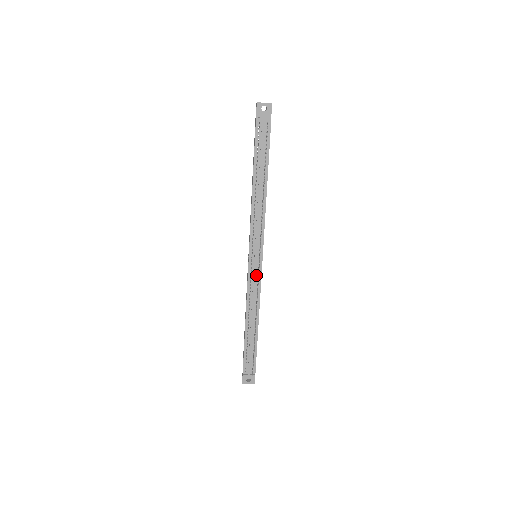
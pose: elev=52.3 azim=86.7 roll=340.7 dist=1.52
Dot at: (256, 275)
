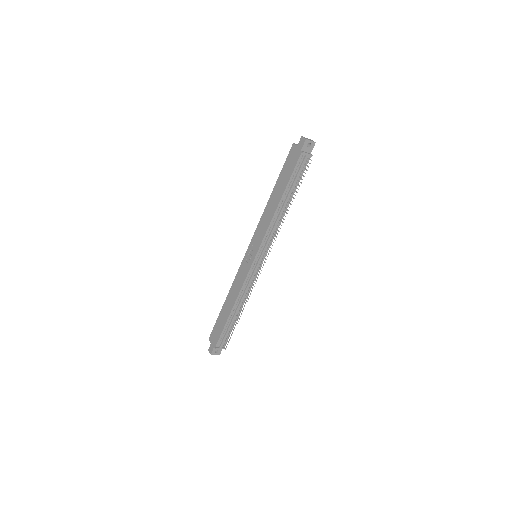
Dot at: (254, 272)
